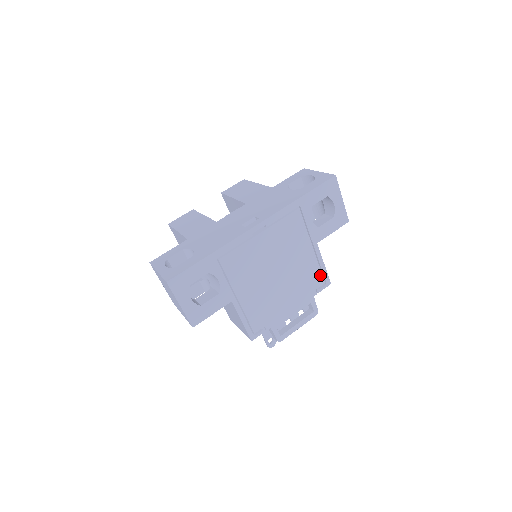
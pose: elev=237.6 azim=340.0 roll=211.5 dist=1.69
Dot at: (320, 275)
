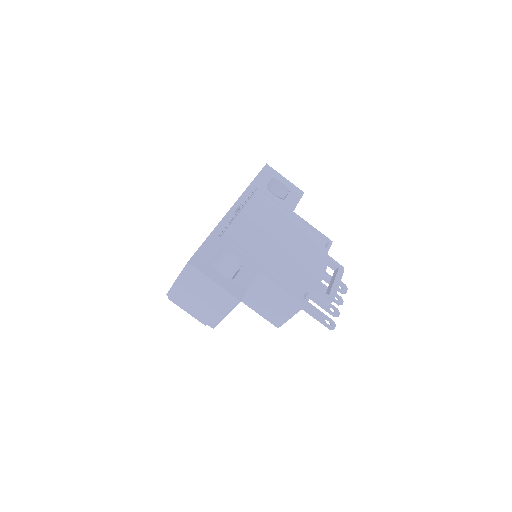
Dot at: (317, 236)
